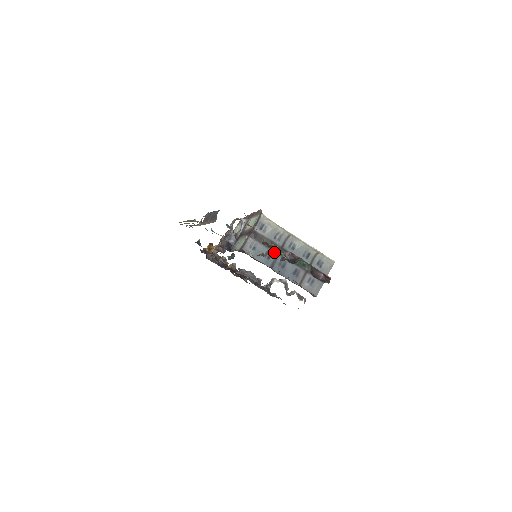
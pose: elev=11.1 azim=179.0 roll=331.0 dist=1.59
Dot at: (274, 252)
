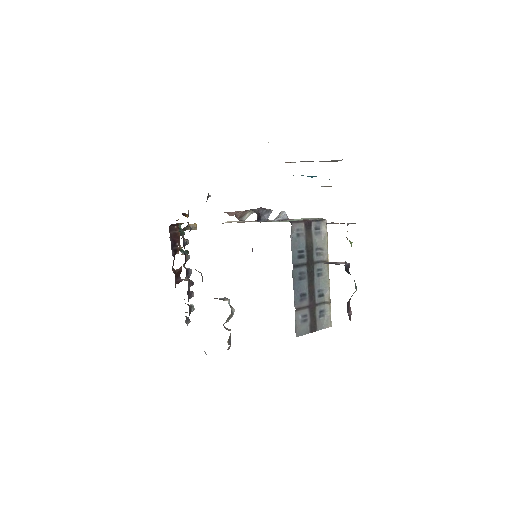
Dot at: (306, 258)
